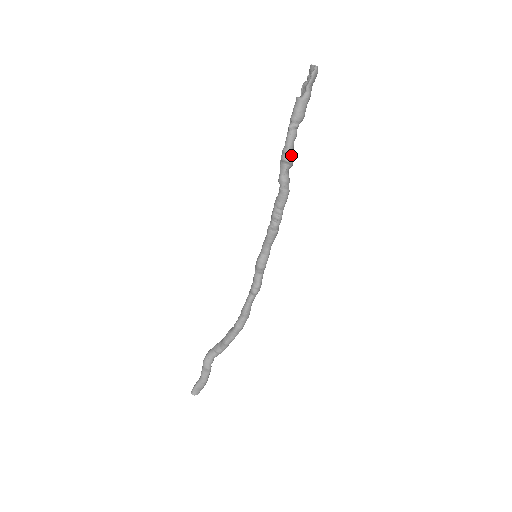
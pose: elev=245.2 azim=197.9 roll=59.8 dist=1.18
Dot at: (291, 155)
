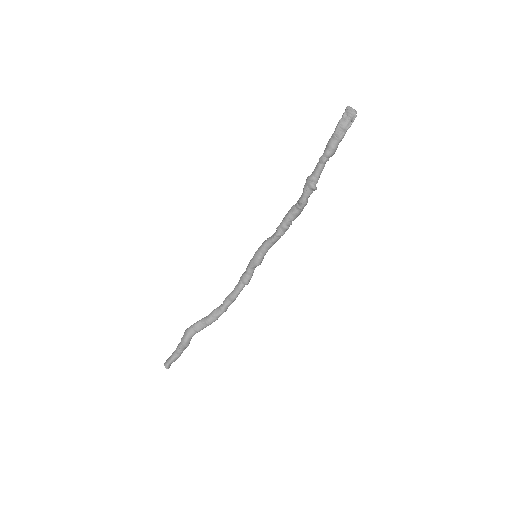
Dot at: (316, 182)
